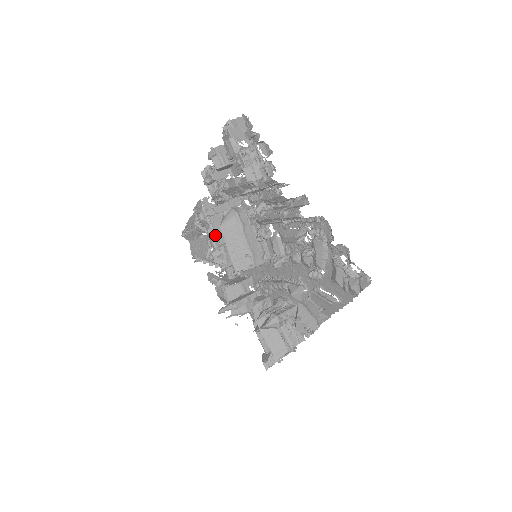
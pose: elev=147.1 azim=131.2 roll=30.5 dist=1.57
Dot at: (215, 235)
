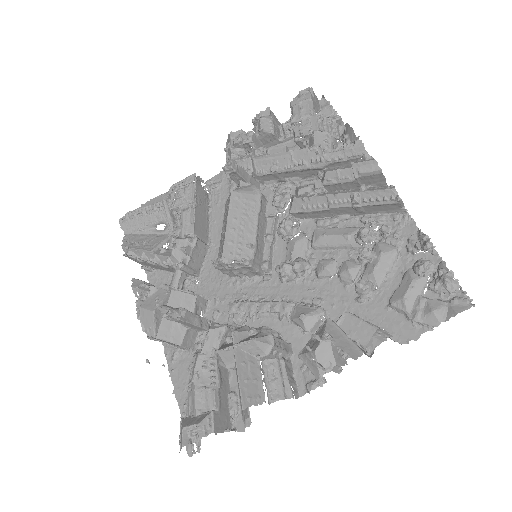
Dot at: (192, 221)
